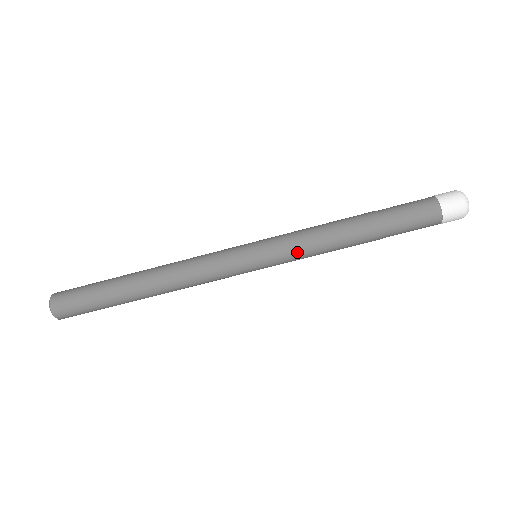
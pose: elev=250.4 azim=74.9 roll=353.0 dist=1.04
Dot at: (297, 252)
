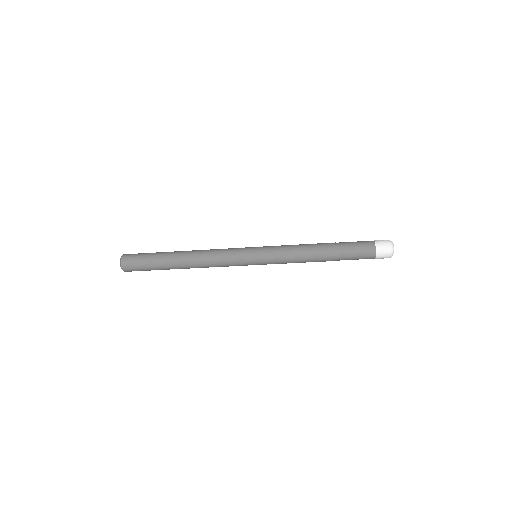
Dot at: occluded
